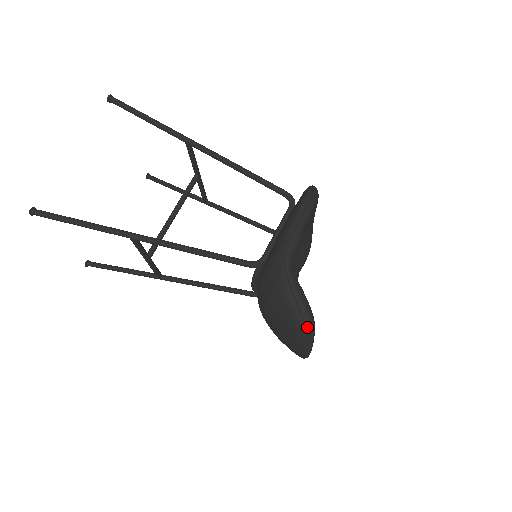
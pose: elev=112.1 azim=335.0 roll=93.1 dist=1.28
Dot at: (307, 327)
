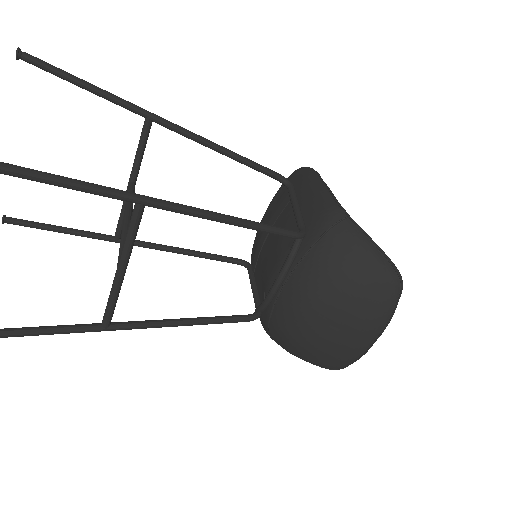
Dot at: (400, 277)
